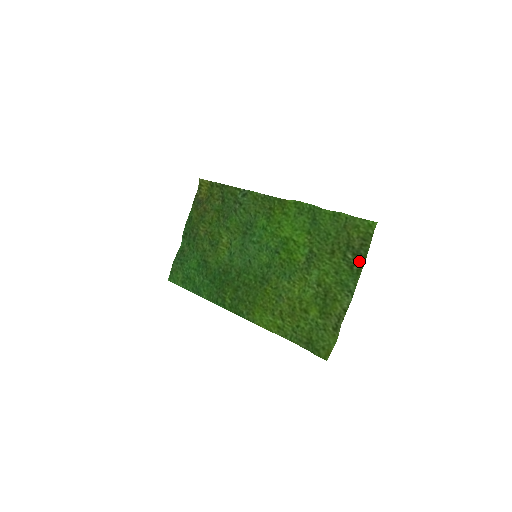
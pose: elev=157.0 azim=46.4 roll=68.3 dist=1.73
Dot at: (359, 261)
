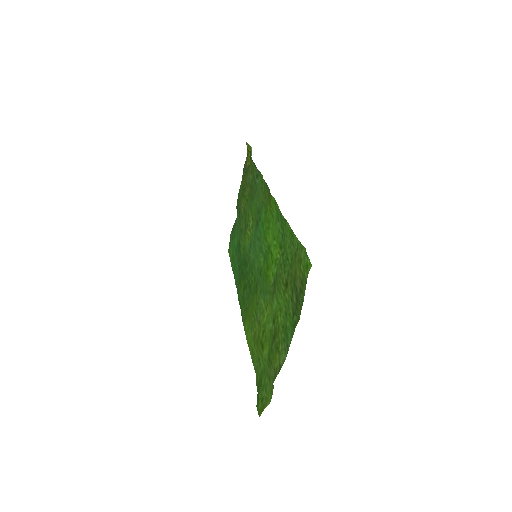
Dot at: (298, 310)
